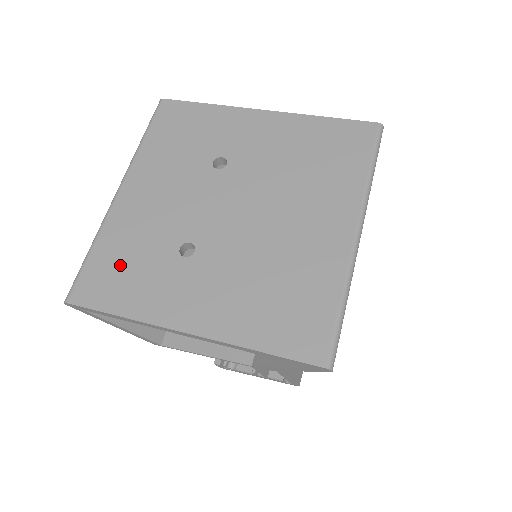
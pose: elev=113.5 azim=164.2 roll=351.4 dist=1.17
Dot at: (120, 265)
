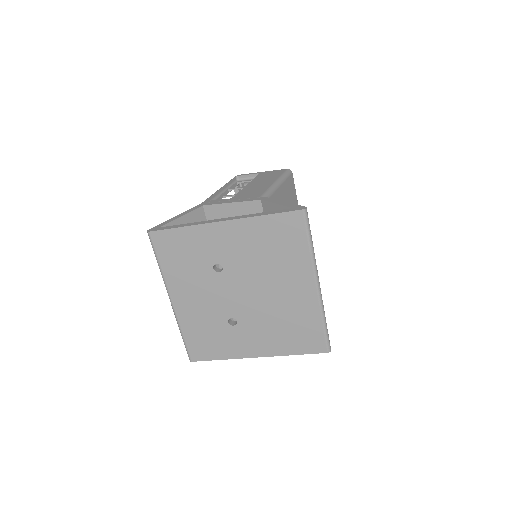
Dot at: (204, 339)
